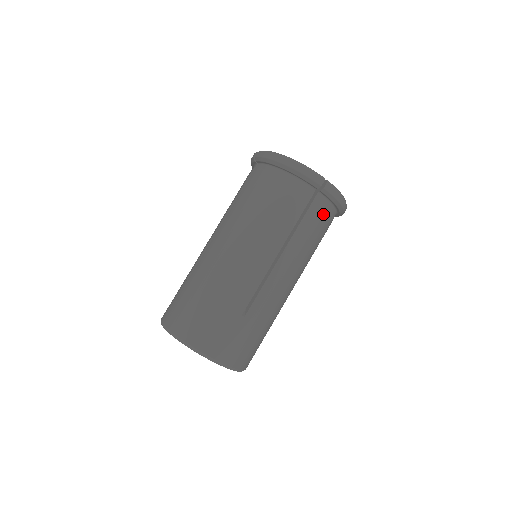
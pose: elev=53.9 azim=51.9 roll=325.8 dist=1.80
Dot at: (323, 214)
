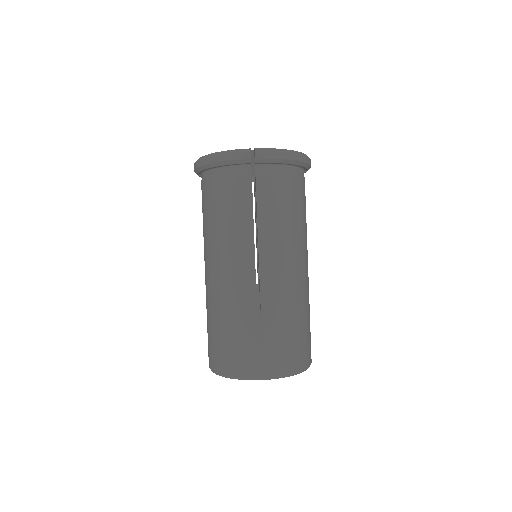
Dot at: (276, 180)
